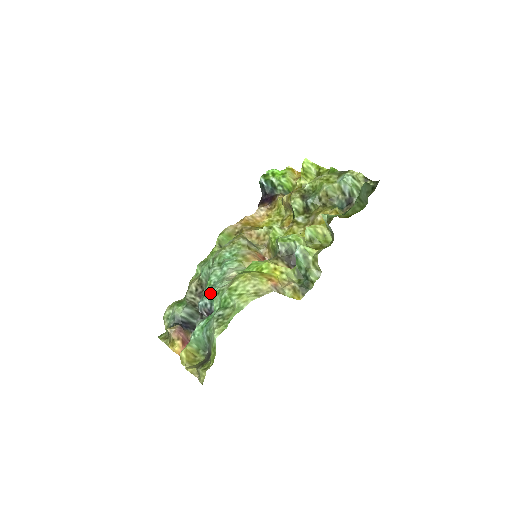
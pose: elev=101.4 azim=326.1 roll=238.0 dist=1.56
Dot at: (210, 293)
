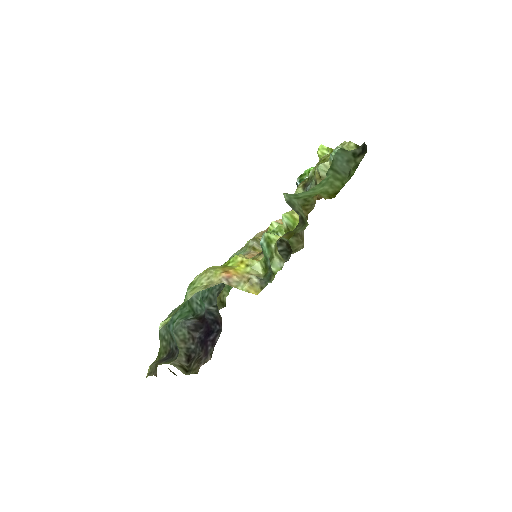
Dot at: (201, 294)
